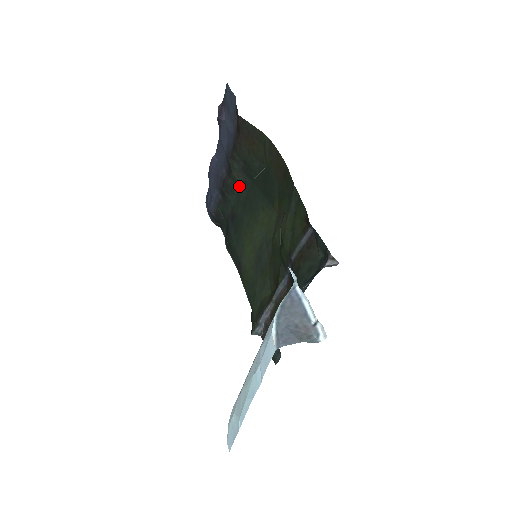
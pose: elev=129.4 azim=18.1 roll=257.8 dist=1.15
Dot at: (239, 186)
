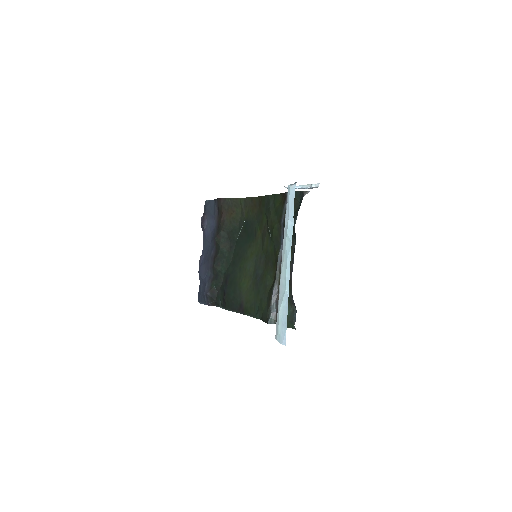
Dot at: (227, 253)
